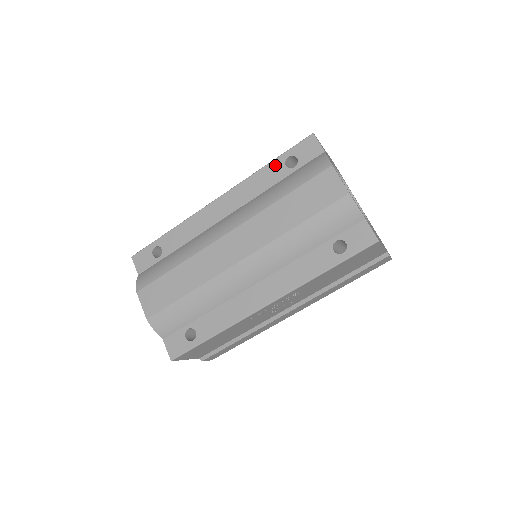
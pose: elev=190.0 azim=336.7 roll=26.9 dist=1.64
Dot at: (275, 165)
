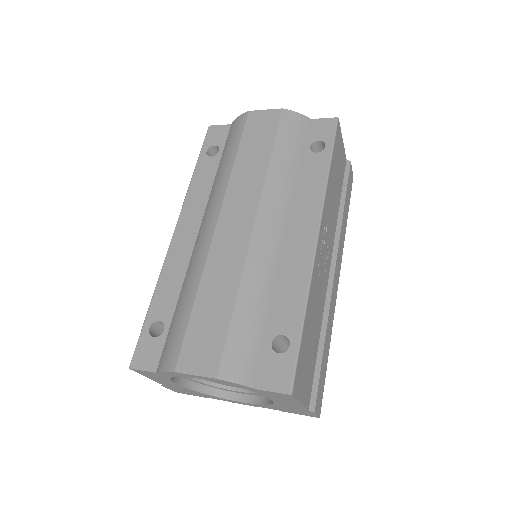
Dot at: (201, 164)
